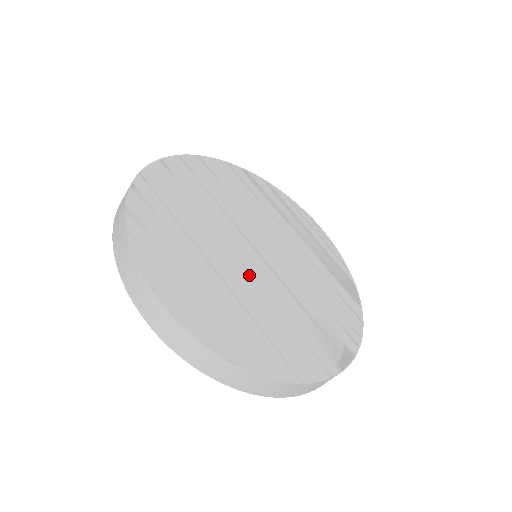
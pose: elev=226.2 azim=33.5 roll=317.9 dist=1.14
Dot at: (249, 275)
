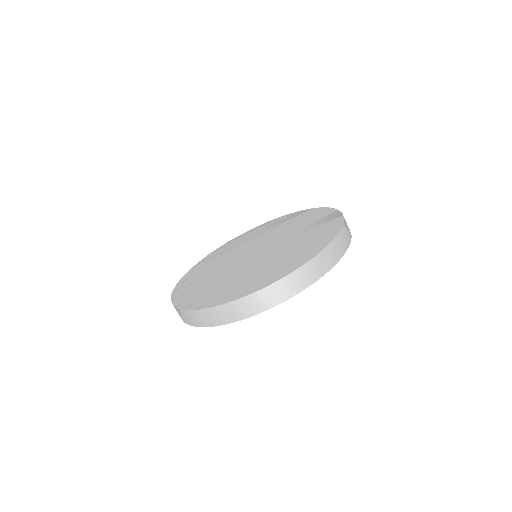
Dot at: (266, 256)
